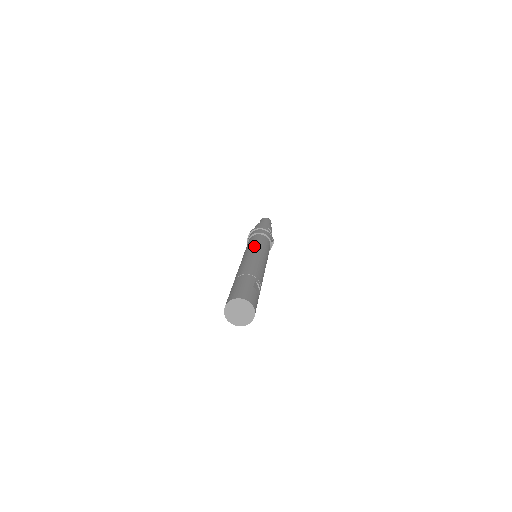
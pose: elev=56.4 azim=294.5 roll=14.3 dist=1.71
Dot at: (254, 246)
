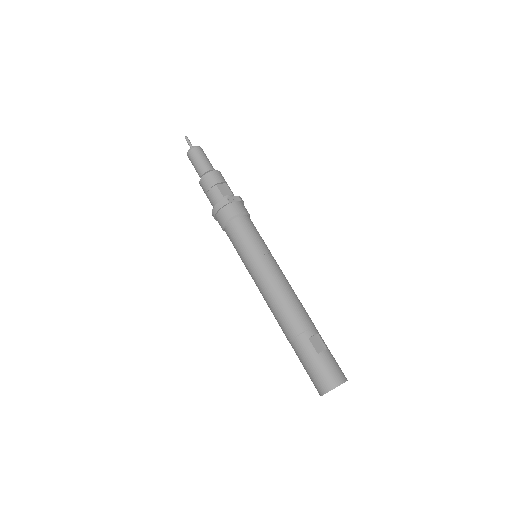
Dot at: (250, 262)
